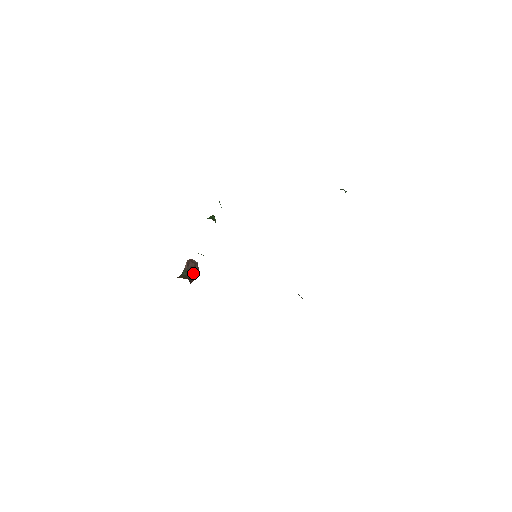
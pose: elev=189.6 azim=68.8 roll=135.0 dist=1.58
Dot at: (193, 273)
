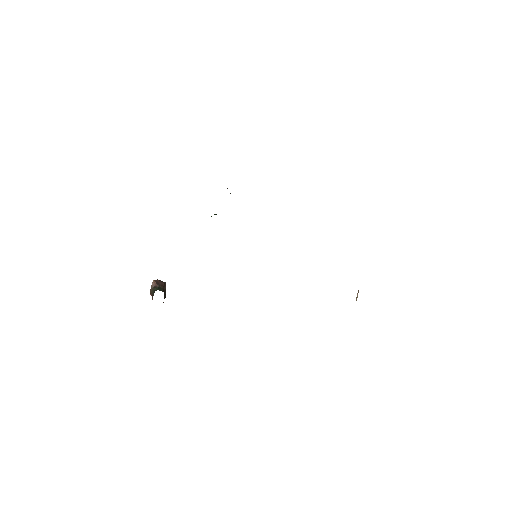
Dot at: (165, 291)
